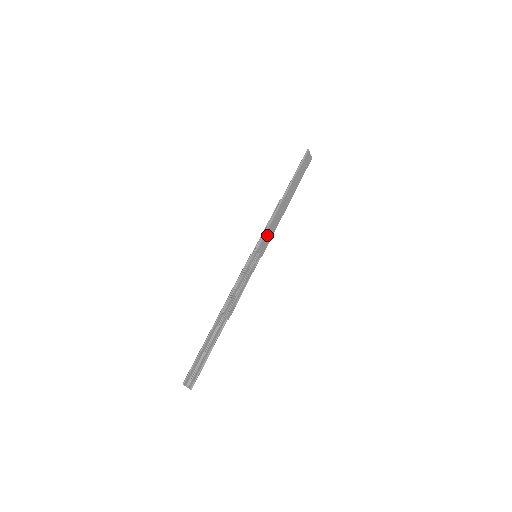
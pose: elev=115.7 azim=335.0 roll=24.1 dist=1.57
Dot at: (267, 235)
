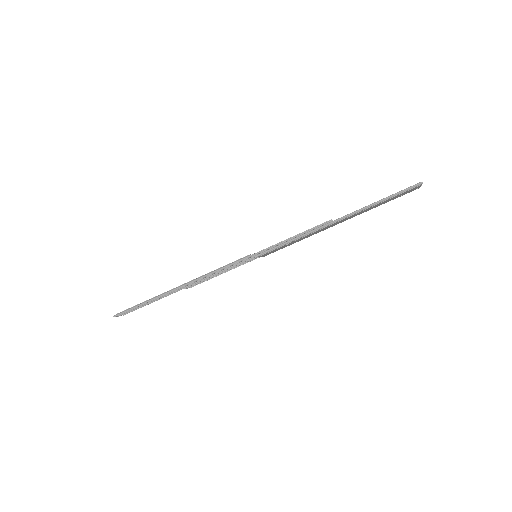
Dot at: (283, 246)
